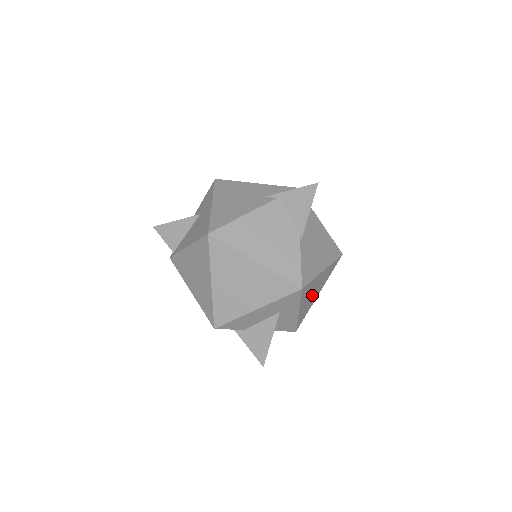
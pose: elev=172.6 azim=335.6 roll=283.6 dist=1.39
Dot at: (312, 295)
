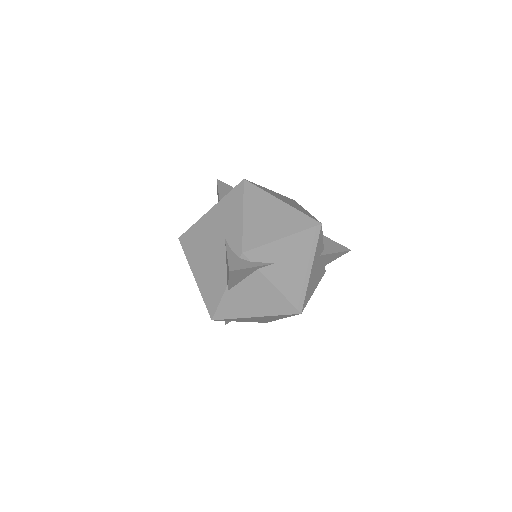
Dot at: (260, 319)
